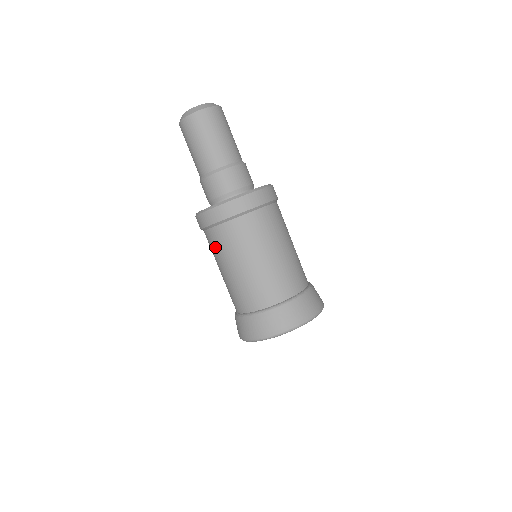
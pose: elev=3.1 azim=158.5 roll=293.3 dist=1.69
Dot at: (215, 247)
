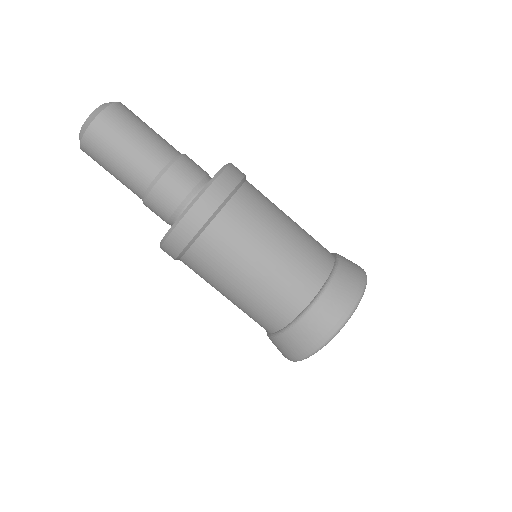
Dot at: (213, 262)
